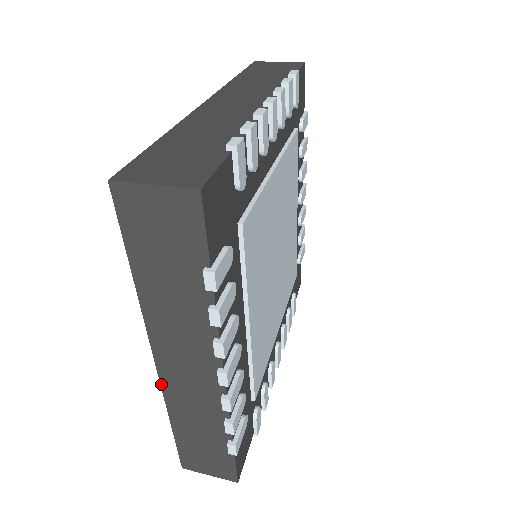
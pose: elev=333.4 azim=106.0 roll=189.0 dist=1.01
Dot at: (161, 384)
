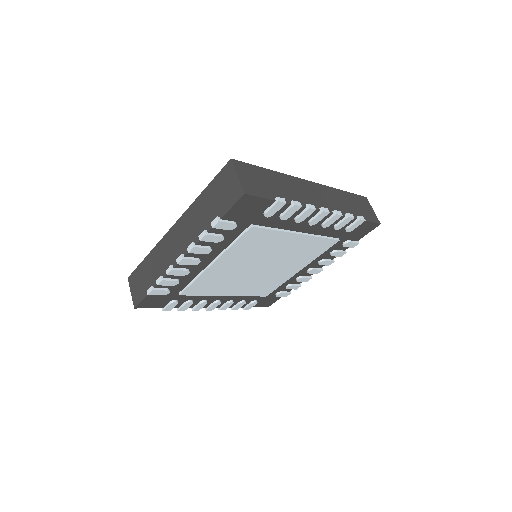
Dot at: occluded
